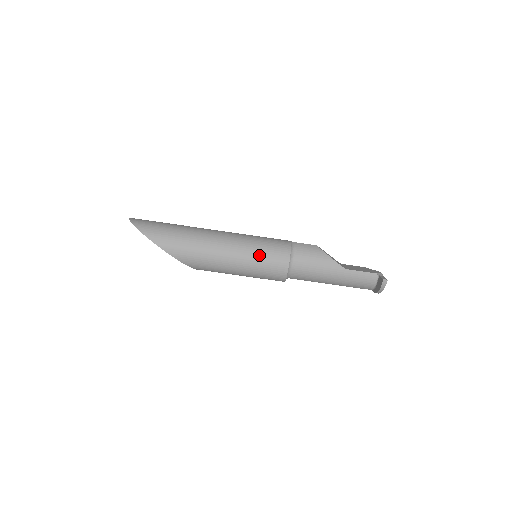
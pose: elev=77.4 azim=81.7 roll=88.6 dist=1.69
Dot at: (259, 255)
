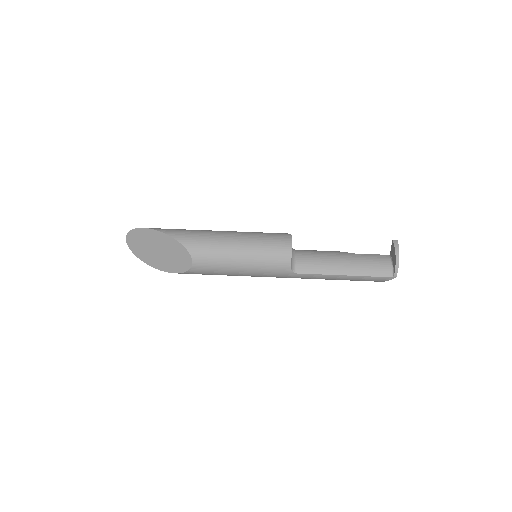
Dot at: (259, 232)
